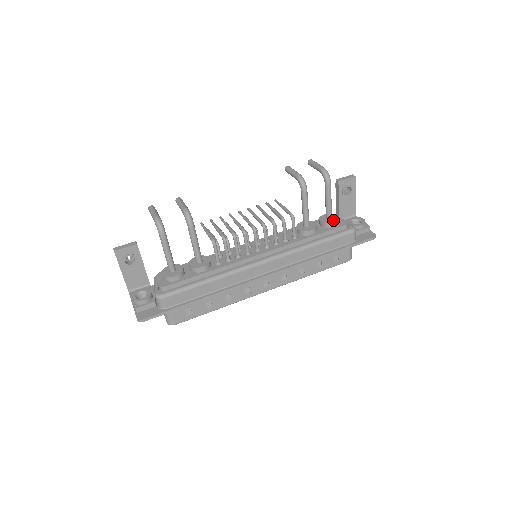
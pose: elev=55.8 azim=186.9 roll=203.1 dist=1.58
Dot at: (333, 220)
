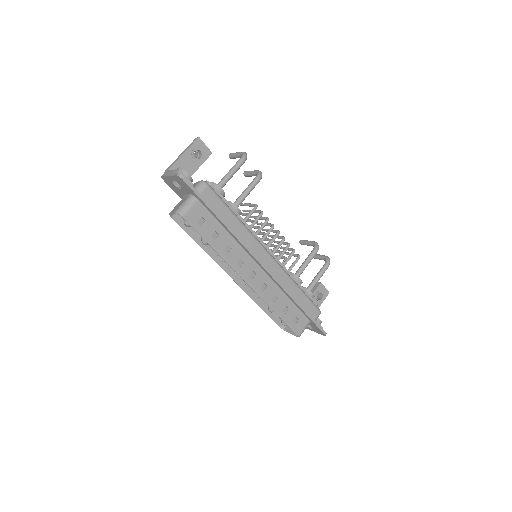
Dot at: (311, 293)
